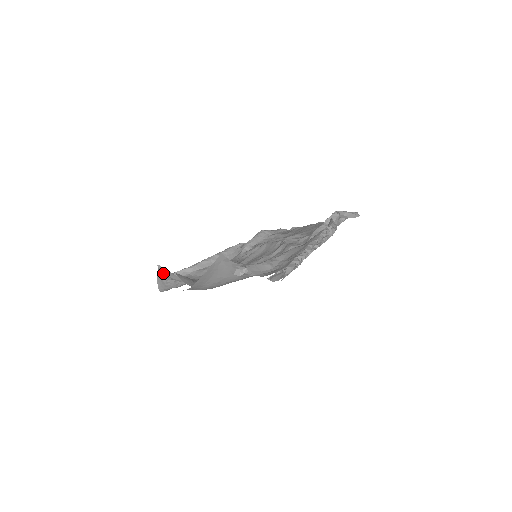
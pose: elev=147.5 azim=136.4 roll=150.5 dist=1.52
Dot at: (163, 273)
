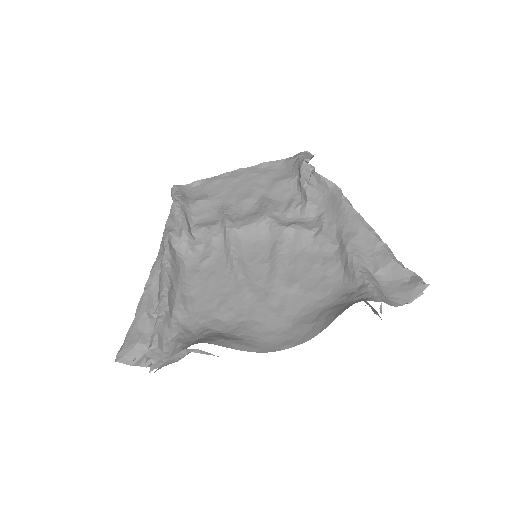
Dot at: occluded
